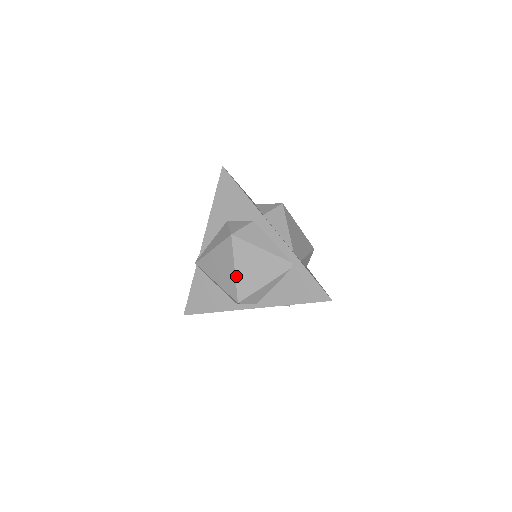
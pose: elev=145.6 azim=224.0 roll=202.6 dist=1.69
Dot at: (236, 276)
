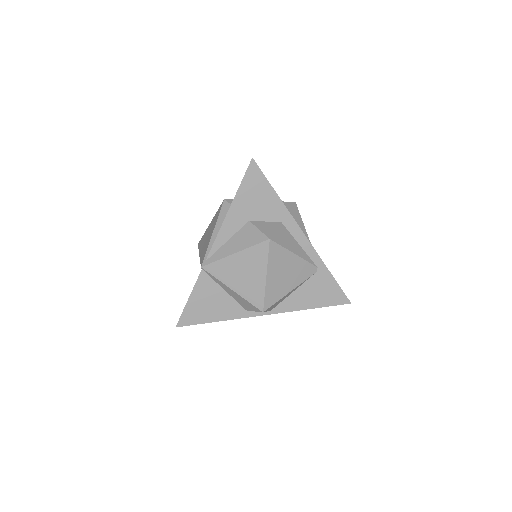
Dot at: (266, 284)
